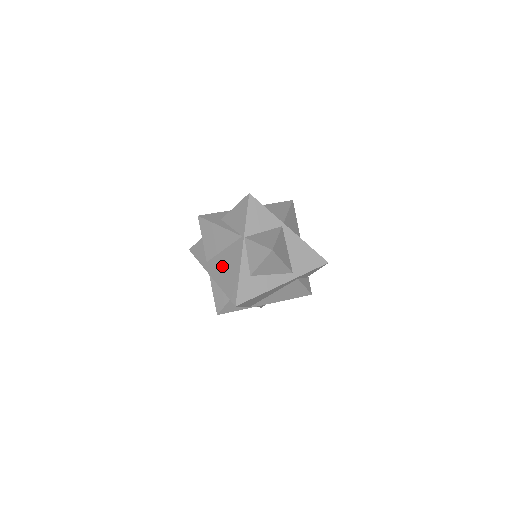
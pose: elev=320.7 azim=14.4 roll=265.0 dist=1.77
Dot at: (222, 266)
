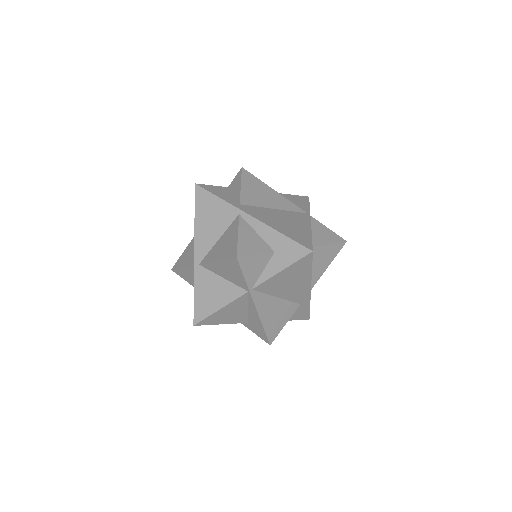
Dot at: (275, 217)
